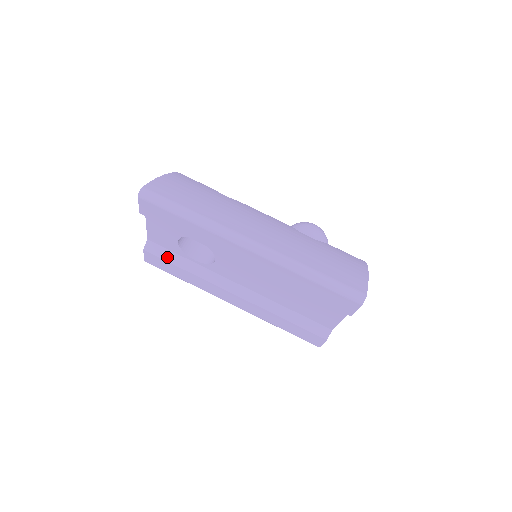
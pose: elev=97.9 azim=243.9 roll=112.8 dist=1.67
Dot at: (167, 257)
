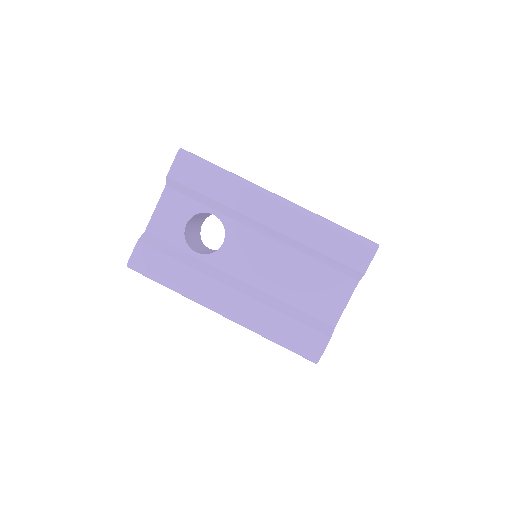
Dot at: (164, 249)
